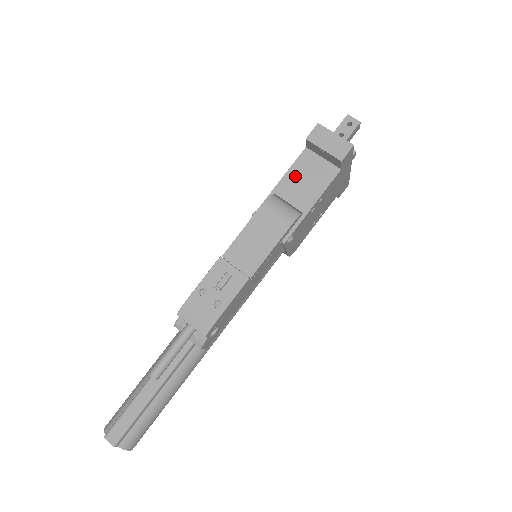
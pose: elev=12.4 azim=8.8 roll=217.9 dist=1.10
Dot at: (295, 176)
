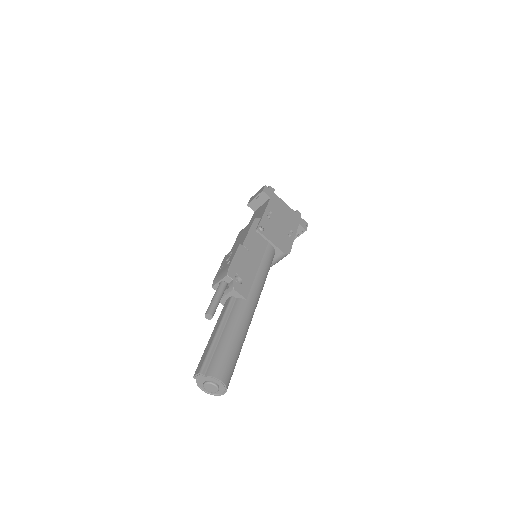
Dot at: (253, 219)
